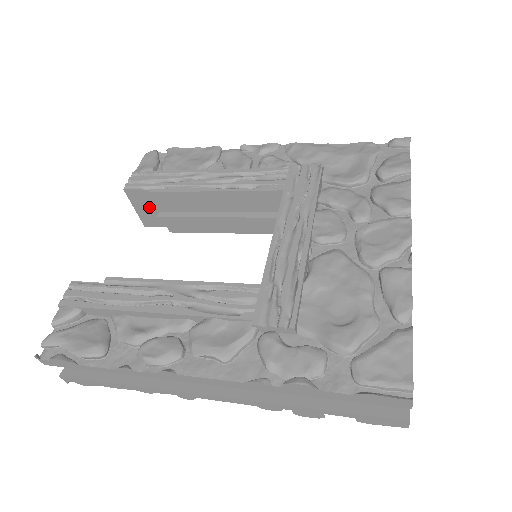
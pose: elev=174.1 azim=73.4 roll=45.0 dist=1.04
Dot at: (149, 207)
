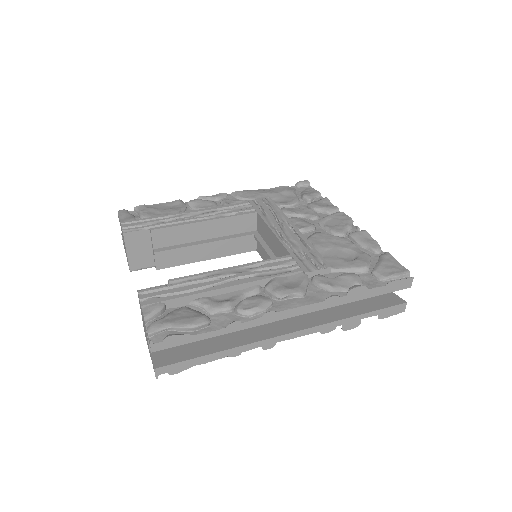
Dot at: (141, 248)
